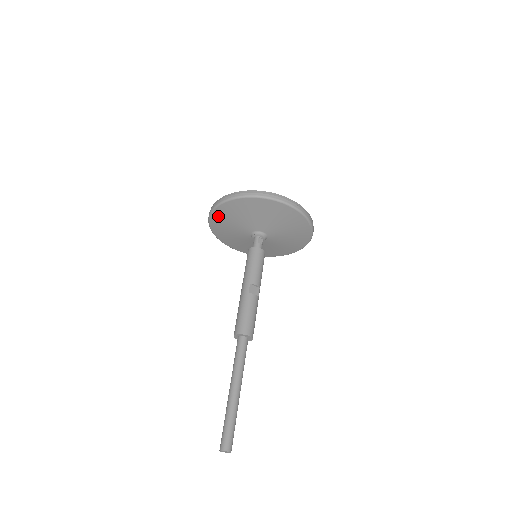
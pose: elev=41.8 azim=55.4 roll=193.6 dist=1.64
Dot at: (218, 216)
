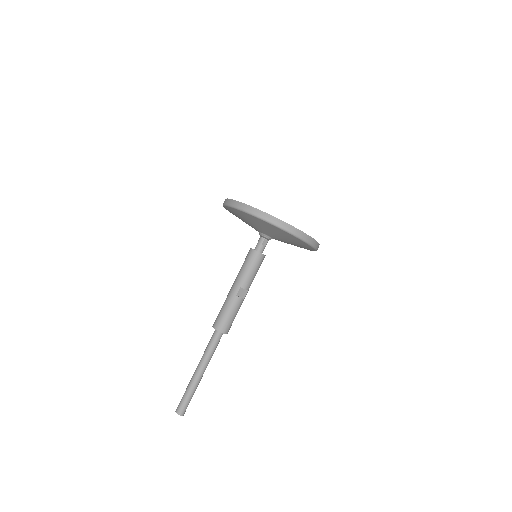
Dot at: (232, 210)
